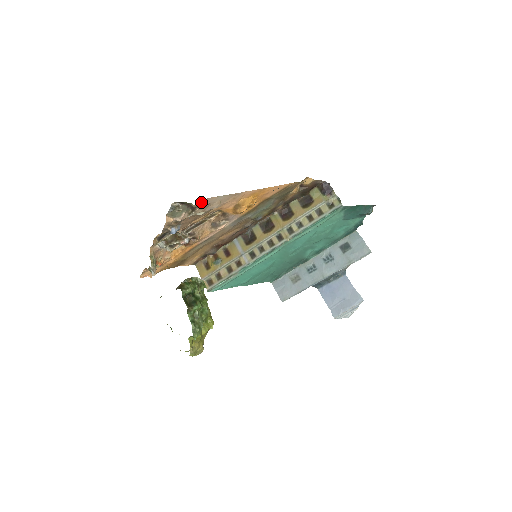
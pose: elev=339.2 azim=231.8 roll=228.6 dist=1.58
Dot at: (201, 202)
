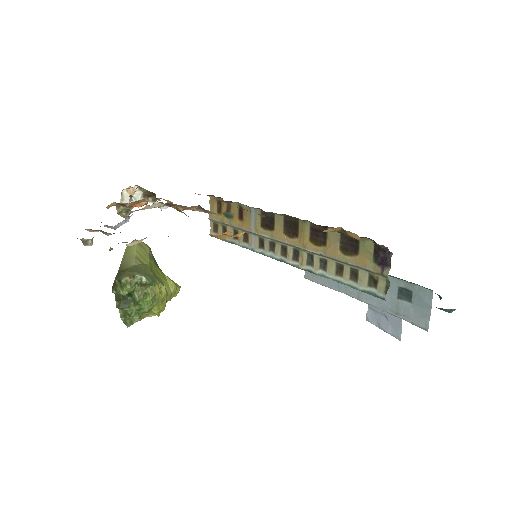
Dot at: (123, 242)
